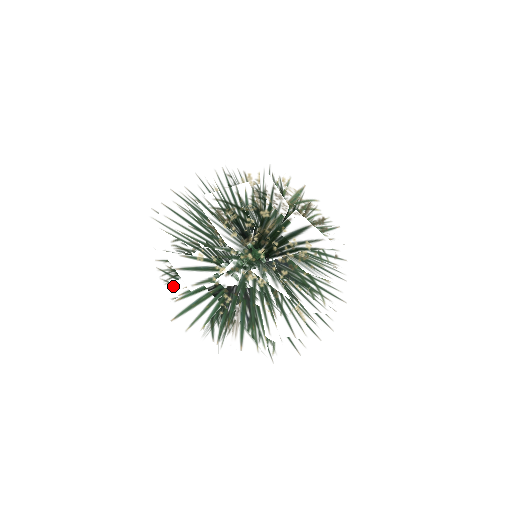
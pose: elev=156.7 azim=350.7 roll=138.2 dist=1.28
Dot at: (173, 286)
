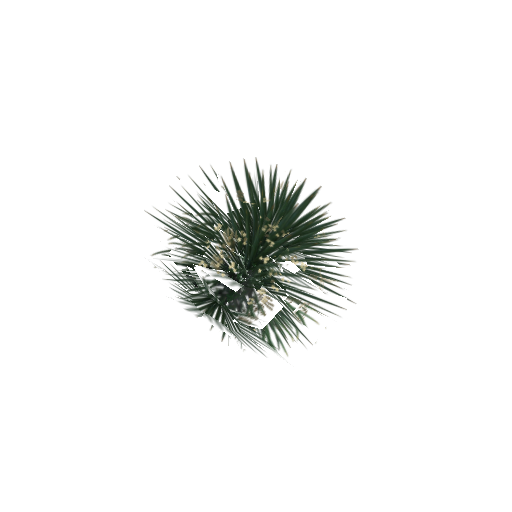
Dot at: (208, 238)
